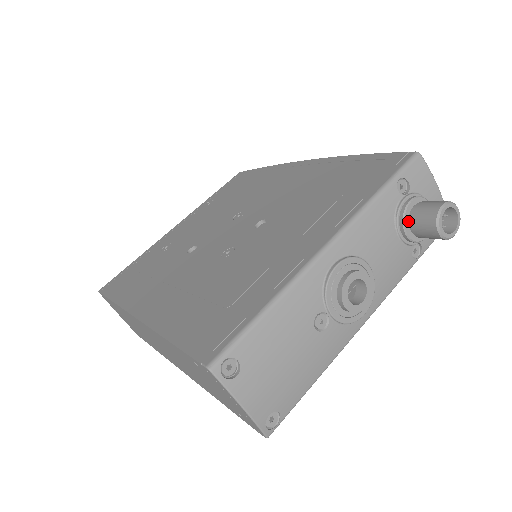
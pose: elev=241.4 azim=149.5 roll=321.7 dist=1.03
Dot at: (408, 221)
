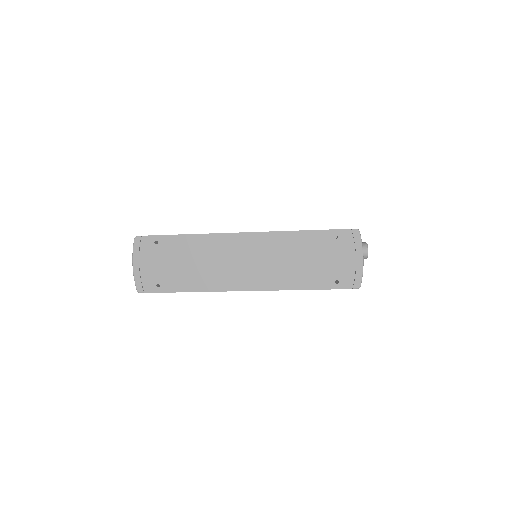
Dot at: occluded
